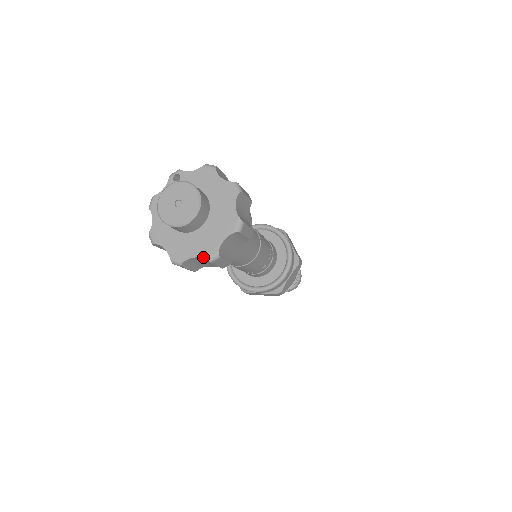
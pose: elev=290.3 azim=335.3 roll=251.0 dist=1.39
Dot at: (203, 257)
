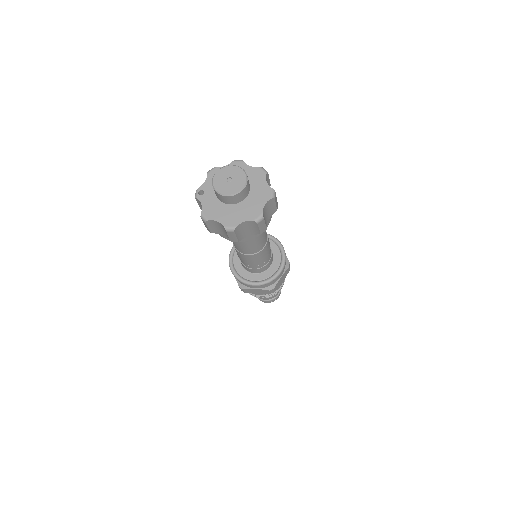
Dot at: (269, 199)
